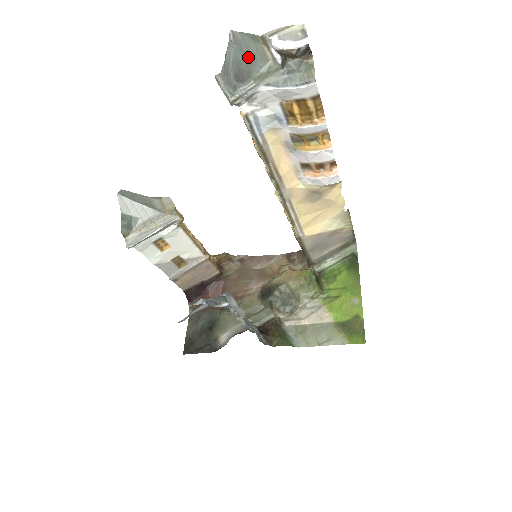
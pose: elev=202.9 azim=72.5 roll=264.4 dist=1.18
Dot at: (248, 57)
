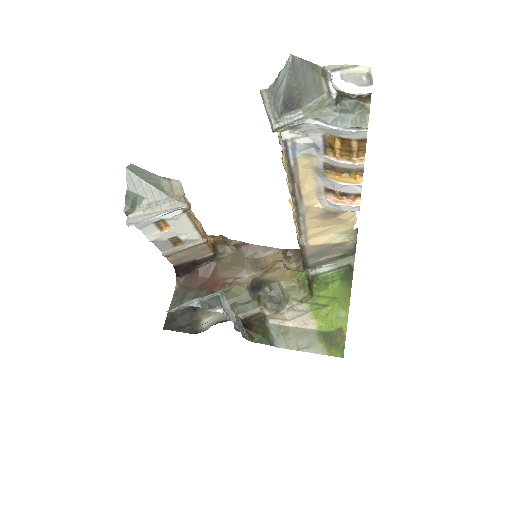
Dot at: (303, 85)
